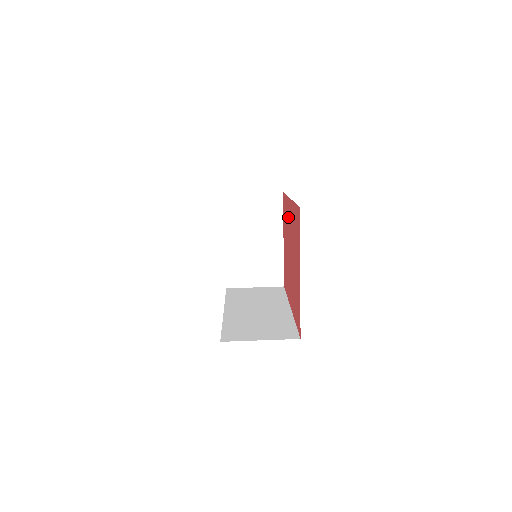
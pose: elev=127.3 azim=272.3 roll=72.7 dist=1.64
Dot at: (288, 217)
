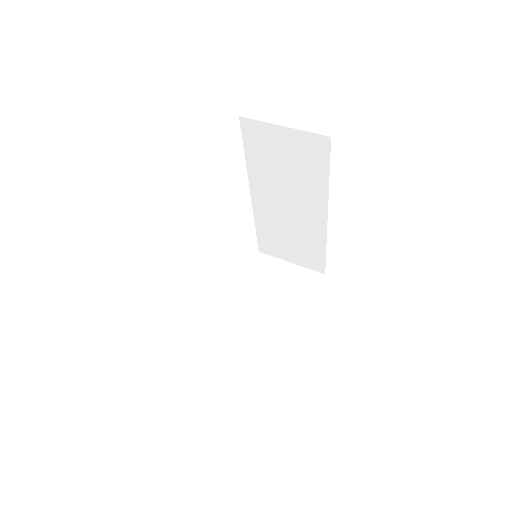
Dot at: occluded
